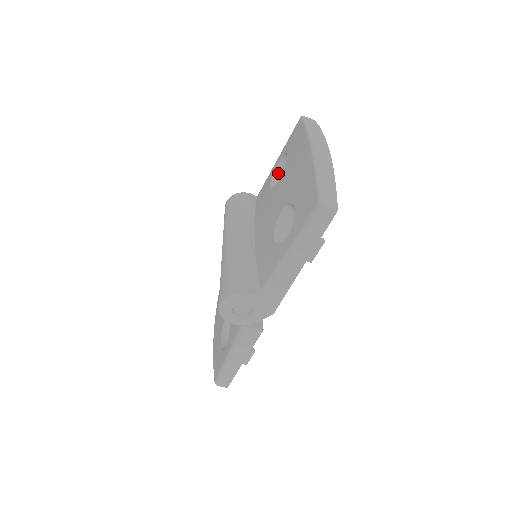
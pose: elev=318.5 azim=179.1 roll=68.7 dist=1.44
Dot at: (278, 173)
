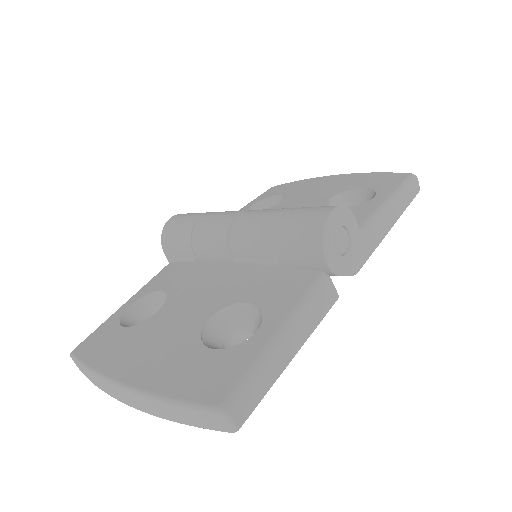
Dot at: occluded
